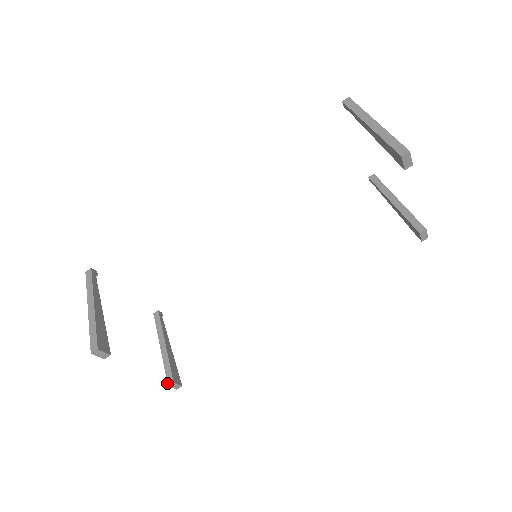
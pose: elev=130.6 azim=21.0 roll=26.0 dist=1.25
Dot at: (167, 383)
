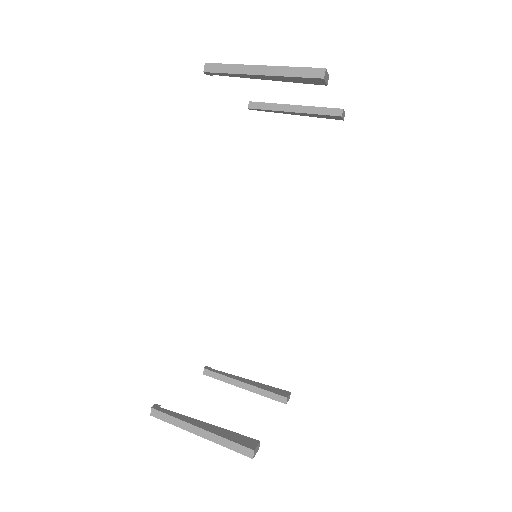
Dot at: occluded
